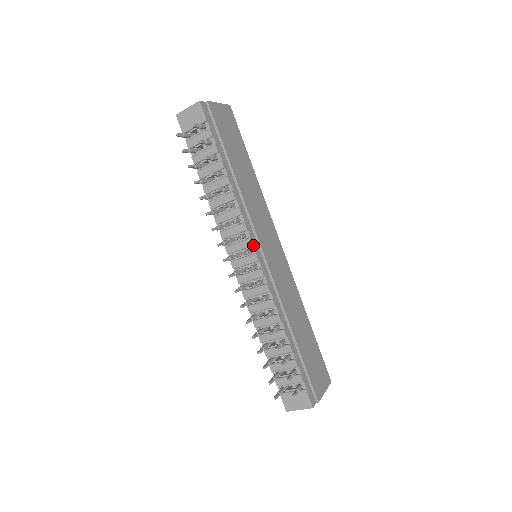
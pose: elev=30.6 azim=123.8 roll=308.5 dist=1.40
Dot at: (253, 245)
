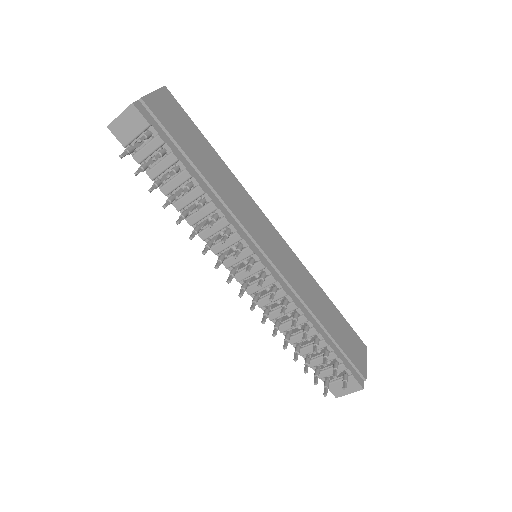
Dot at: (254, 253)
